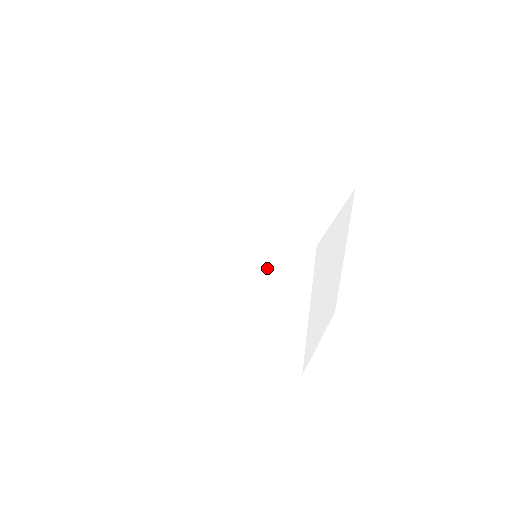
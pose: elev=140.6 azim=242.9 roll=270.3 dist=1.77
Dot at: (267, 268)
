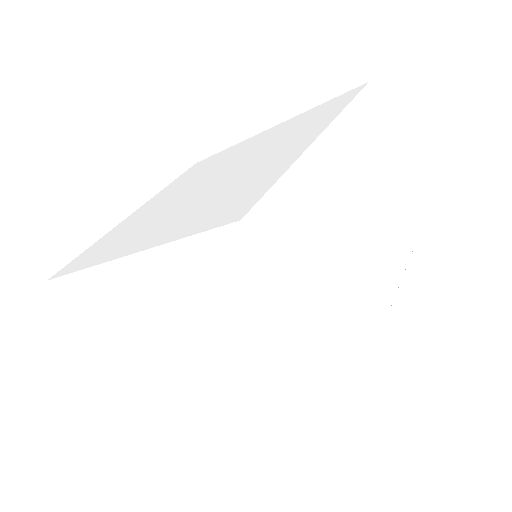
Dot at: (291, 130)
